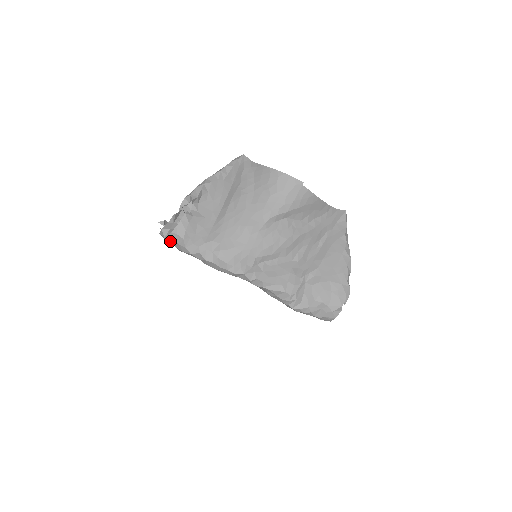
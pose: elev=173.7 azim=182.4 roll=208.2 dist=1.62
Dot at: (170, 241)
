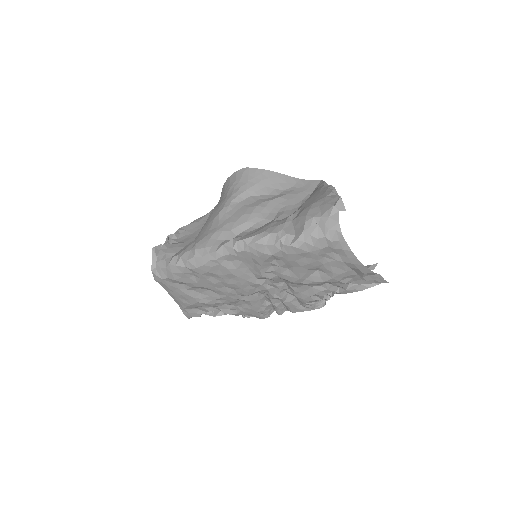
Dot at: (161, 275)
